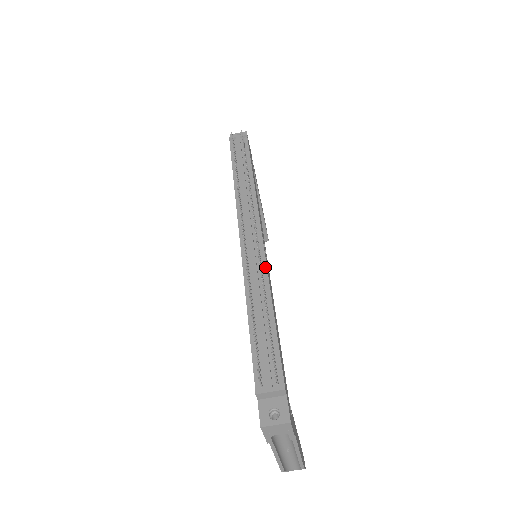
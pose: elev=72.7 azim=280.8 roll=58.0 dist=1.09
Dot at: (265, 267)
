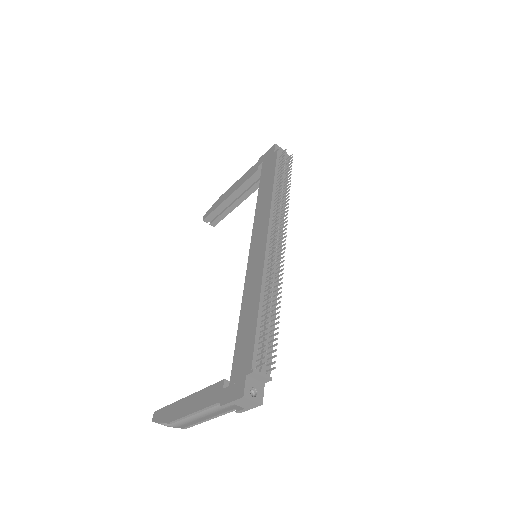
Dot at: (278, 277)
